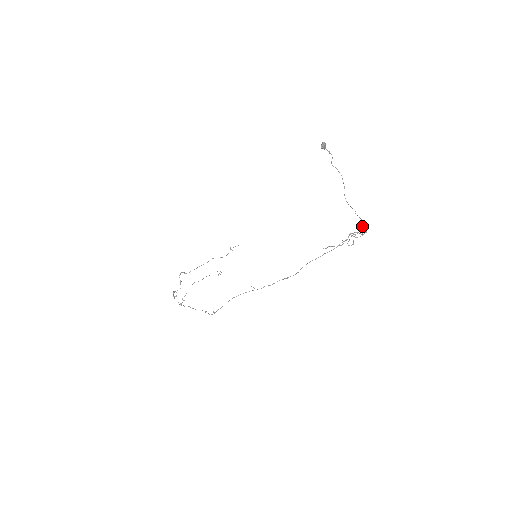
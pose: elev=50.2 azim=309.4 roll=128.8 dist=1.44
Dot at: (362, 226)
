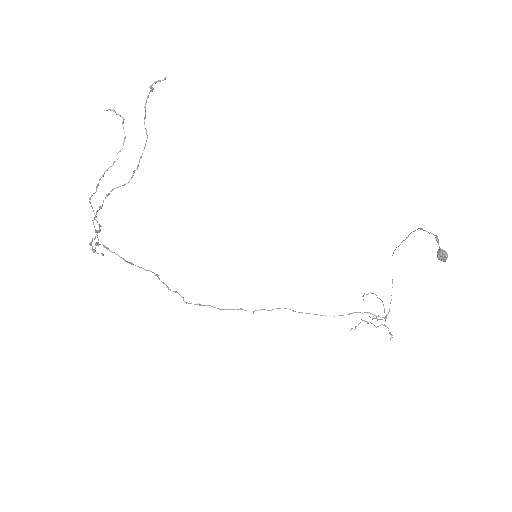
Dot at: occluded
